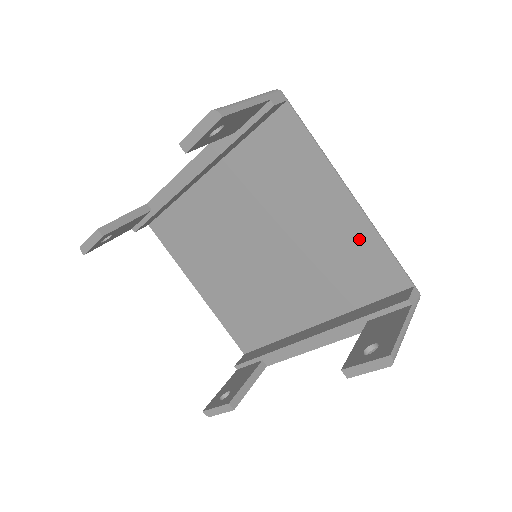
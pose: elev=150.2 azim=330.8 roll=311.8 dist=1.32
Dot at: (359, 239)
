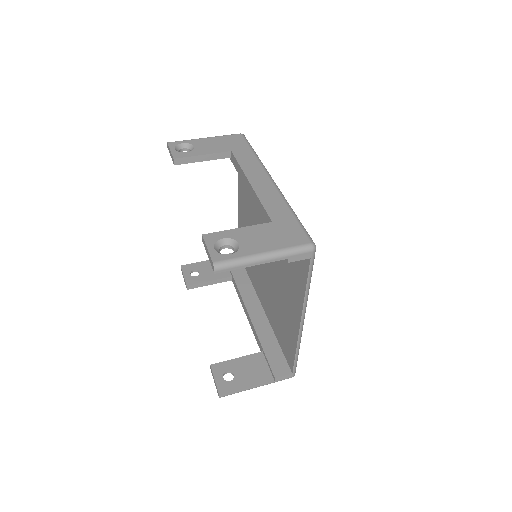
Dot at: (291, 332)
